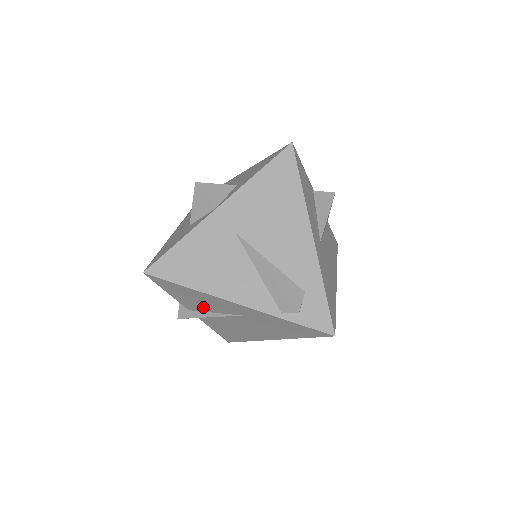
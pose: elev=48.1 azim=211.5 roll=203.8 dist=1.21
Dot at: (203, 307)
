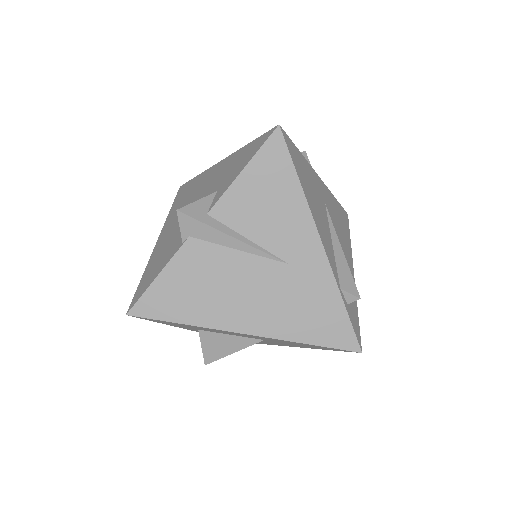
Dot at: (249, 221)
